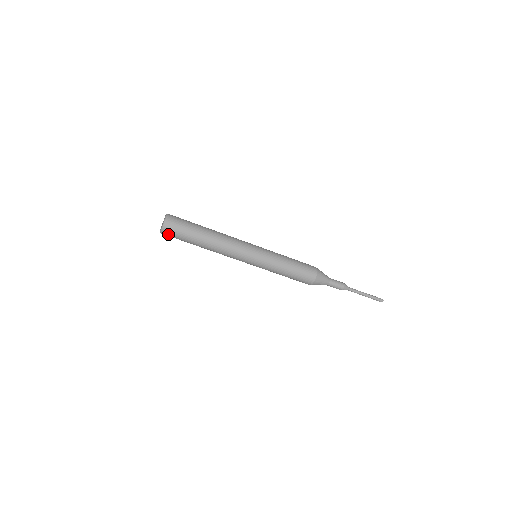
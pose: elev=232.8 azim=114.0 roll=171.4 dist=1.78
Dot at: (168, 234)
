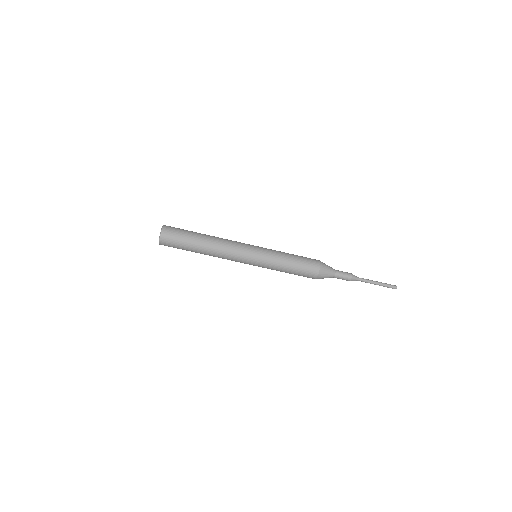
Dot at: (166, 245)
